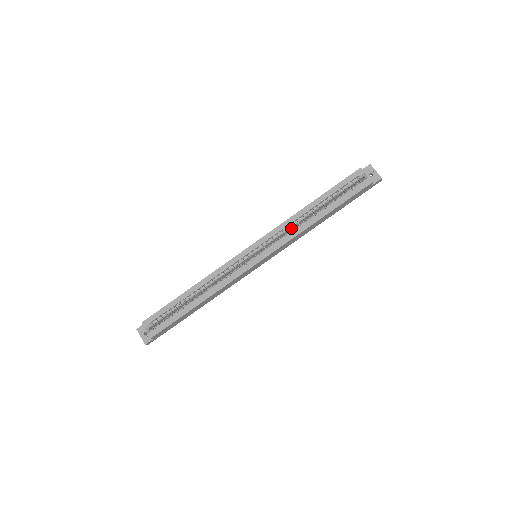
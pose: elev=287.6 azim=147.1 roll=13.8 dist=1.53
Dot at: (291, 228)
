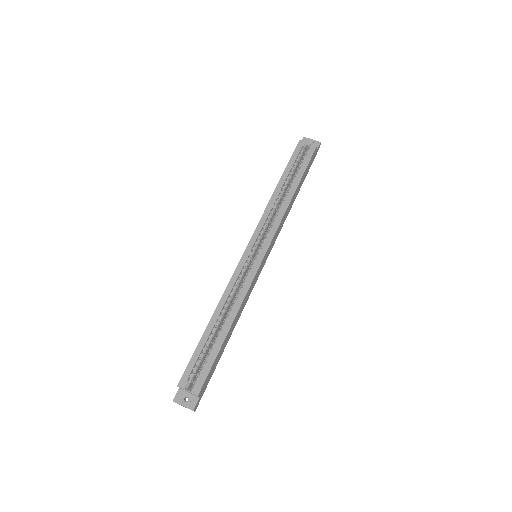
Dot at: (273, 215)
